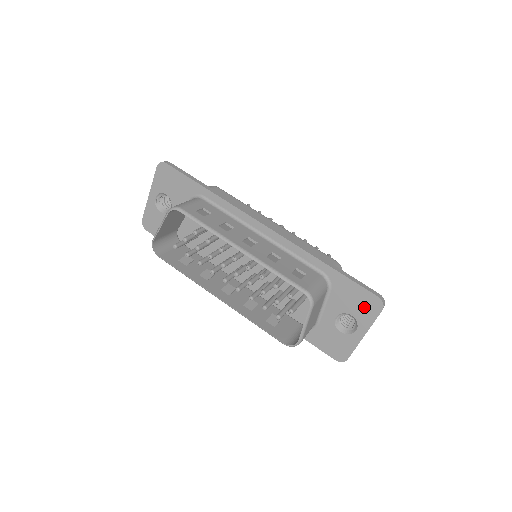
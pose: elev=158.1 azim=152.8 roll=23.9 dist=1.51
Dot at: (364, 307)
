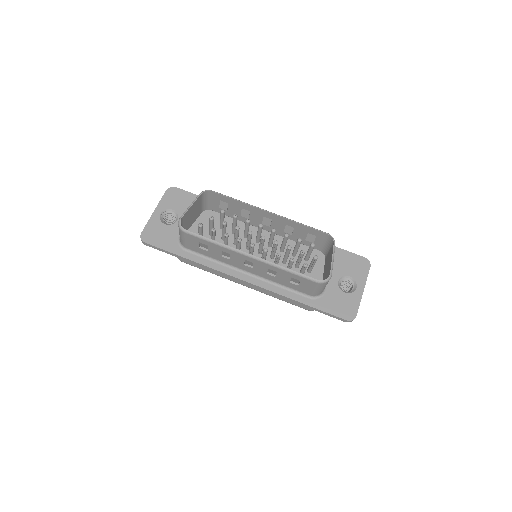
Dot at: (357, 267)
